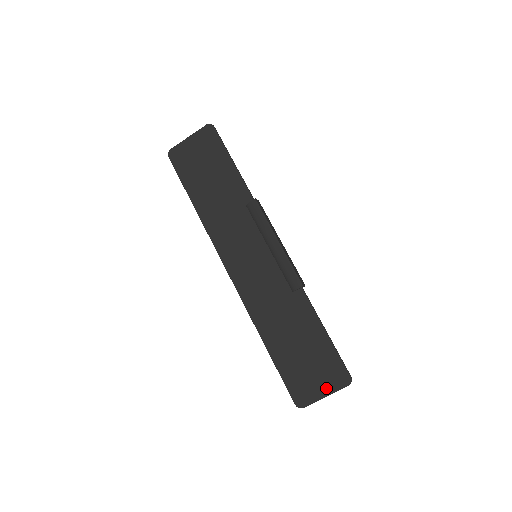
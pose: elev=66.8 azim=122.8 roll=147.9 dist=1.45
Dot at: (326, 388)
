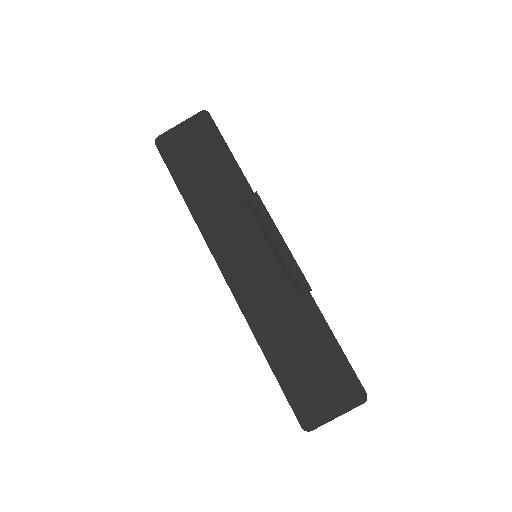
Dot at: (338, 407)
